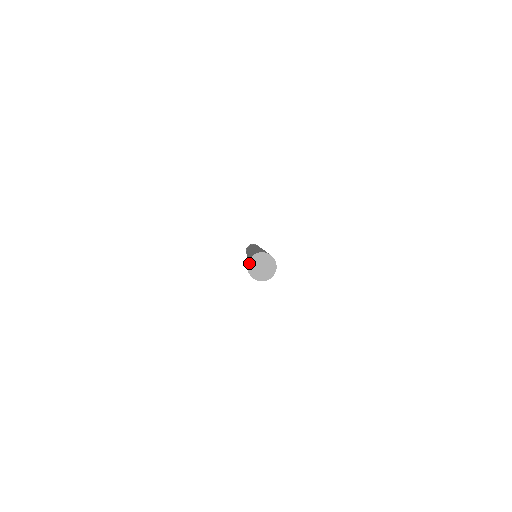
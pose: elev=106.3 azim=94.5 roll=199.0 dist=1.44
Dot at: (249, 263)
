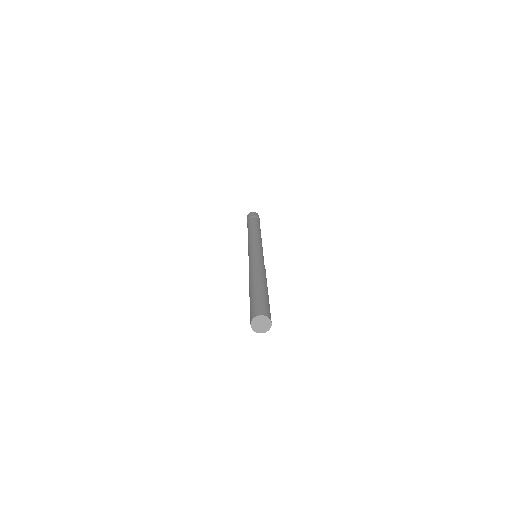
Dot at: (256, 317)
